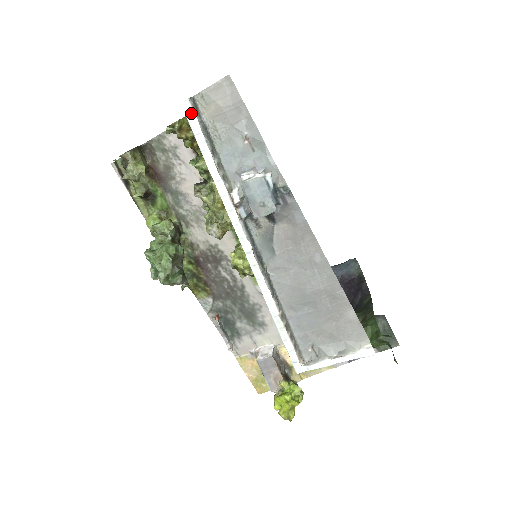
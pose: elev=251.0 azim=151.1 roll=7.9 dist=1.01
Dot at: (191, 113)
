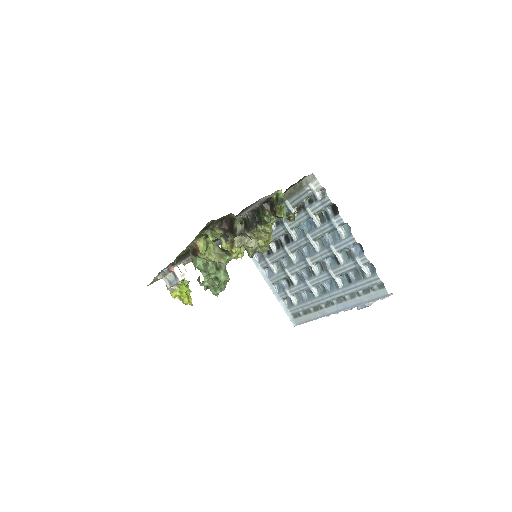
Dot at: (387, 295)
